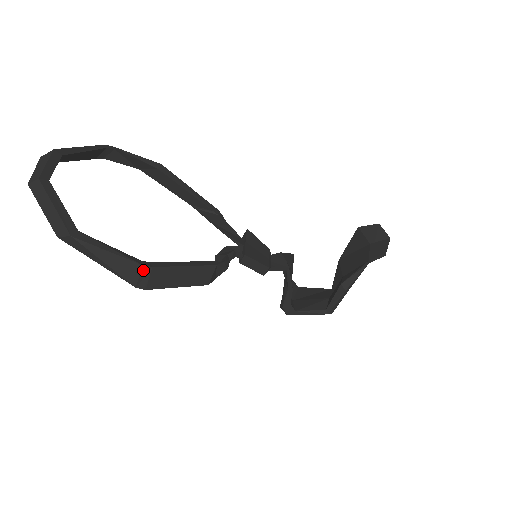
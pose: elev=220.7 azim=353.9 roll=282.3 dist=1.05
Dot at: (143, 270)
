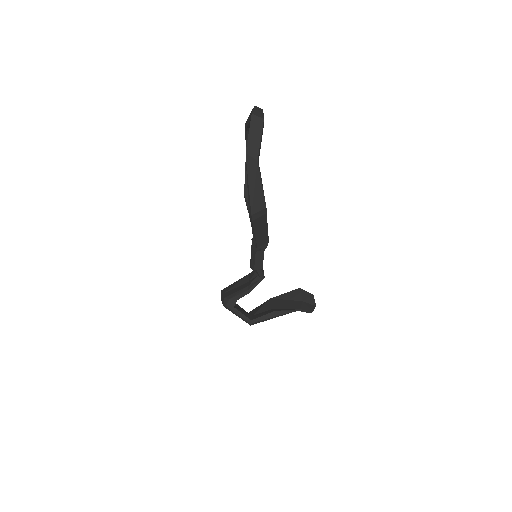
Dot at: (263, 210)
